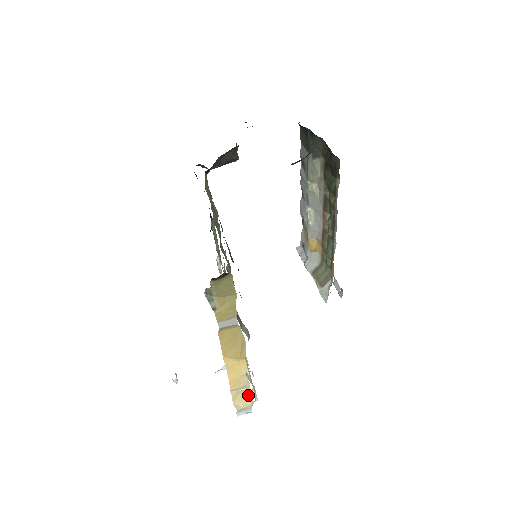
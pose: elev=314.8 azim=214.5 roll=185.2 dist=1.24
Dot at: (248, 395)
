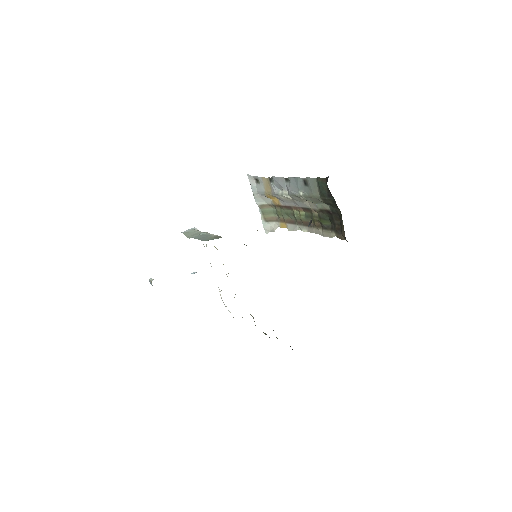
Dot at: occluded
